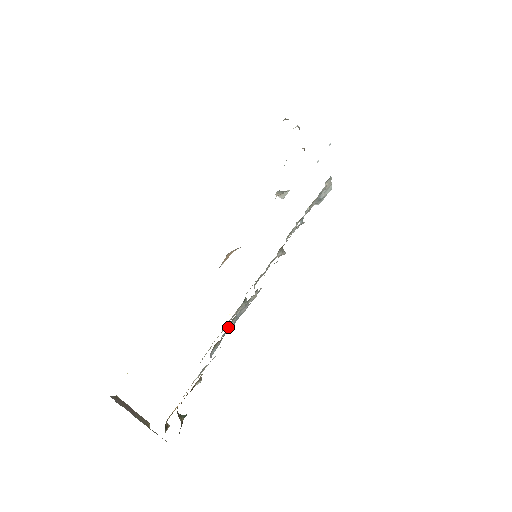
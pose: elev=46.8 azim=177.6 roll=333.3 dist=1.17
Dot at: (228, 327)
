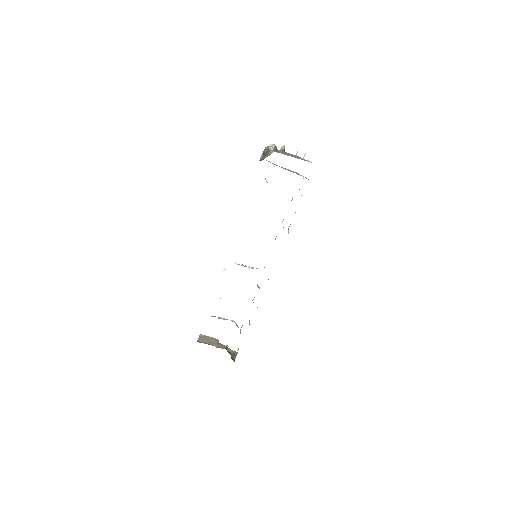
Dot at: occluded
